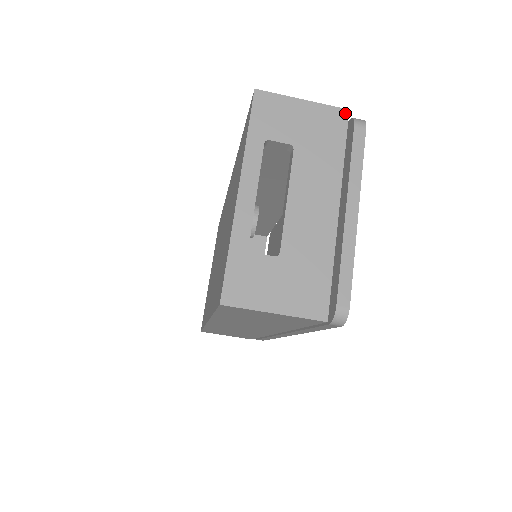
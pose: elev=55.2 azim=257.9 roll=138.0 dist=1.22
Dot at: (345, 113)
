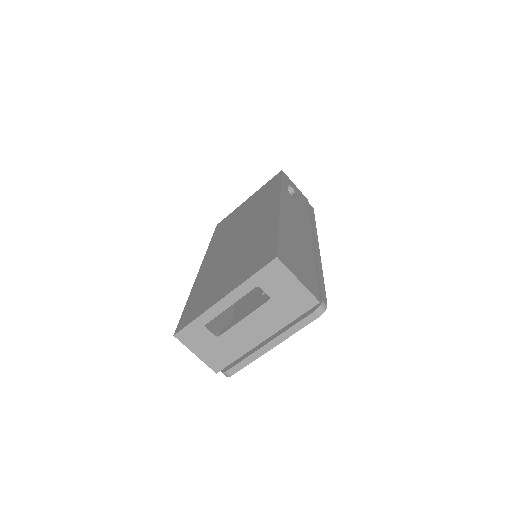
Dot at: (316, 302)
